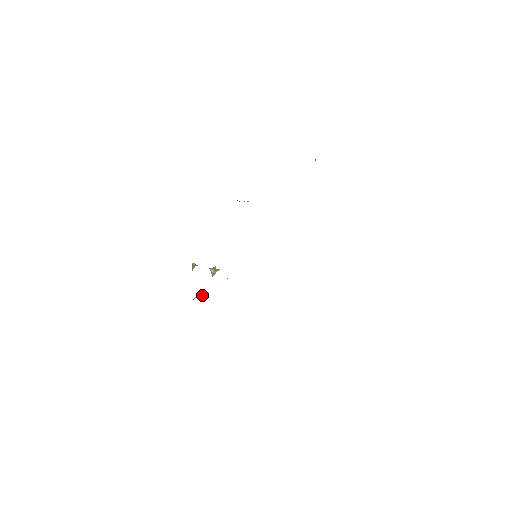
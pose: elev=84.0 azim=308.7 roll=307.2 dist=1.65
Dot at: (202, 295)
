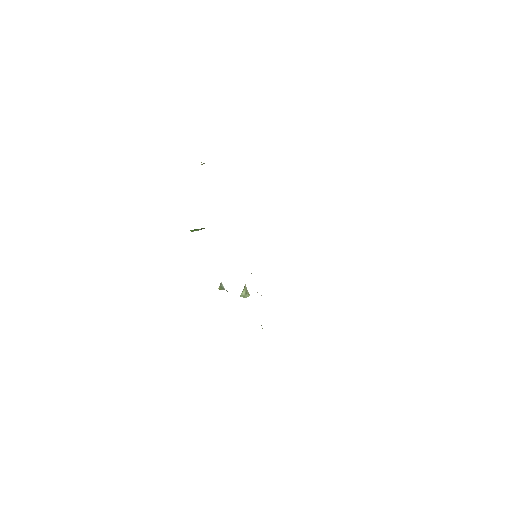
Dot at: occluded
